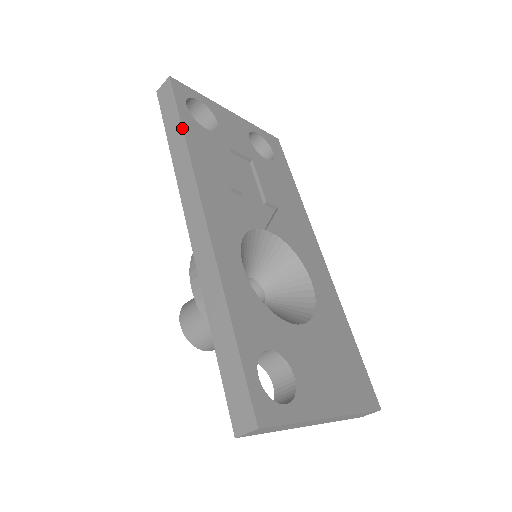
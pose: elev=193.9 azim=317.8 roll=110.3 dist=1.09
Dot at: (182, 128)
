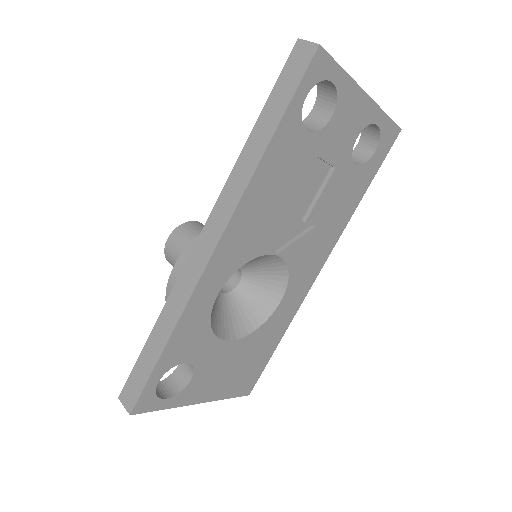
Dot at: (273, 134)
